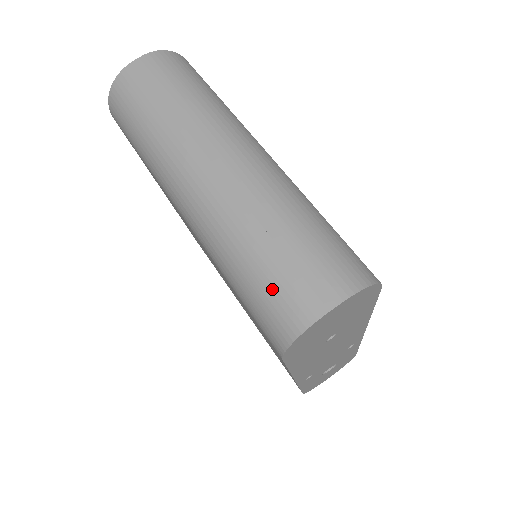
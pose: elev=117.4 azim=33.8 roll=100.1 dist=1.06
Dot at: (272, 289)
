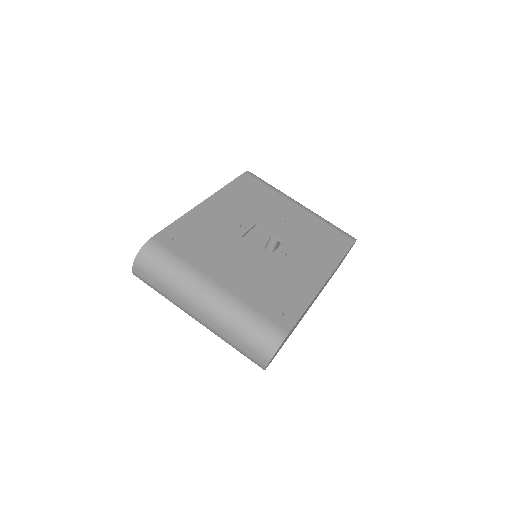
Dot at: (247, 357)
